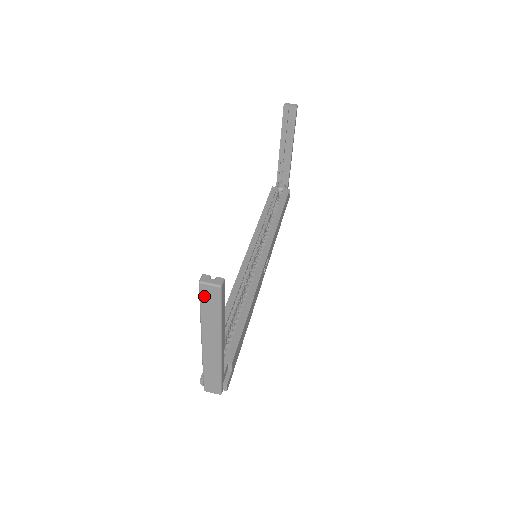
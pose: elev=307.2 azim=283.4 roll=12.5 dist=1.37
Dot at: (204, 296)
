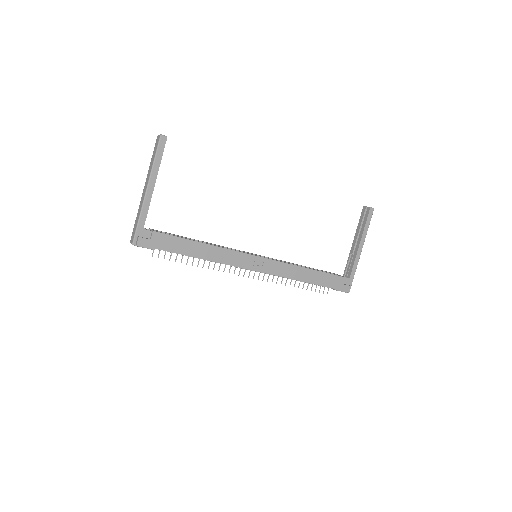
Dot at: (156, 145)
